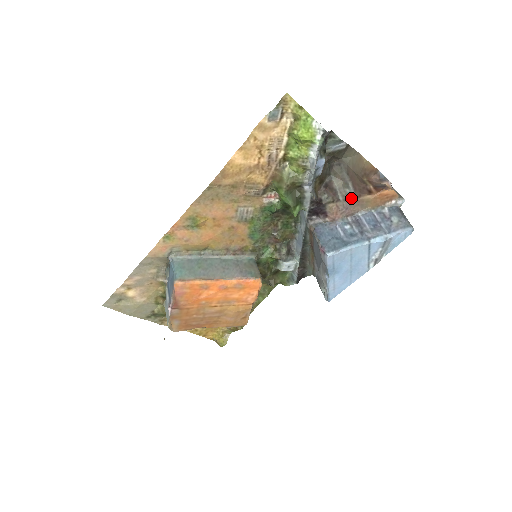
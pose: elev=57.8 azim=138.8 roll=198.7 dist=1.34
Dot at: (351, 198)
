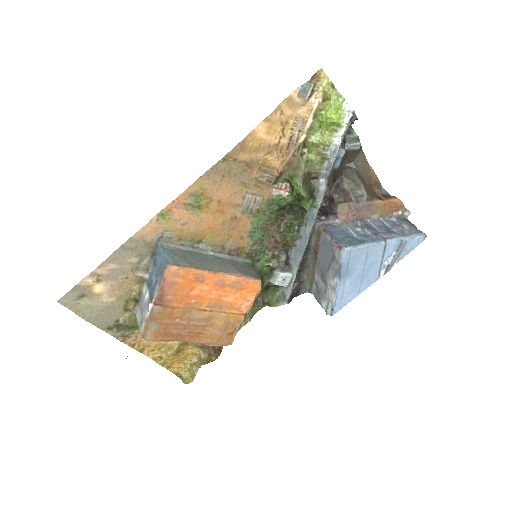
Dot at: (363, 200)
